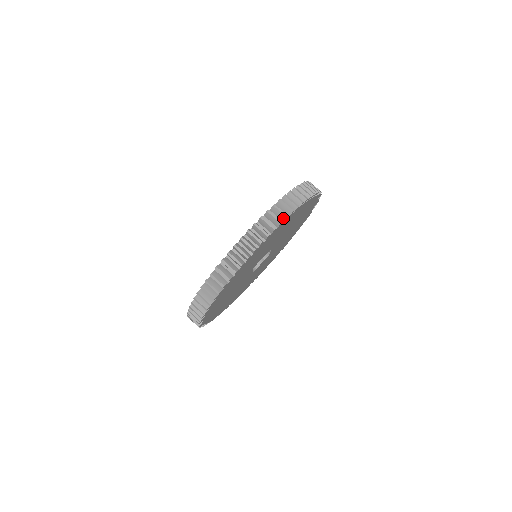
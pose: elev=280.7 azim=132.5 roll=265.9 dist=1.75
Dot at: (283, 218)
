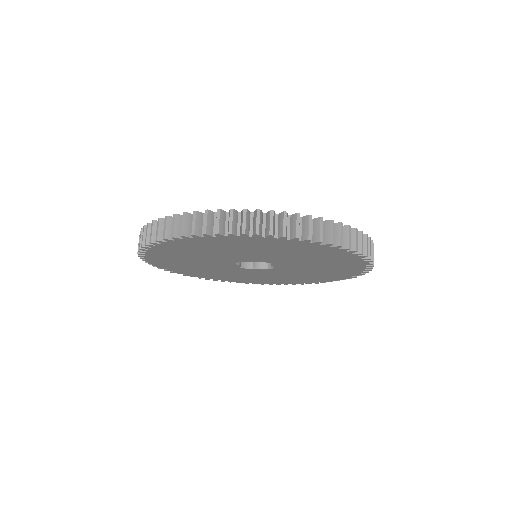
Dot at: (254, 232)
